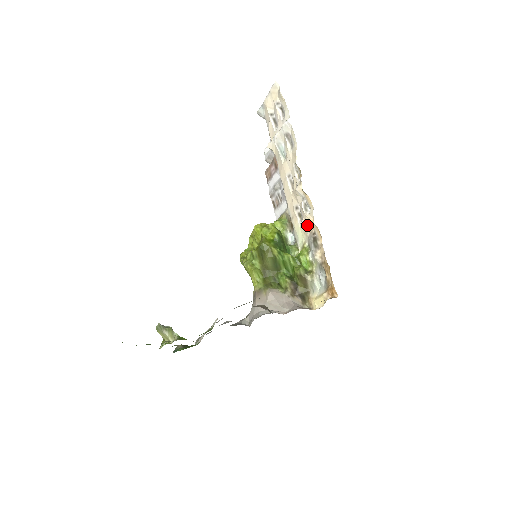
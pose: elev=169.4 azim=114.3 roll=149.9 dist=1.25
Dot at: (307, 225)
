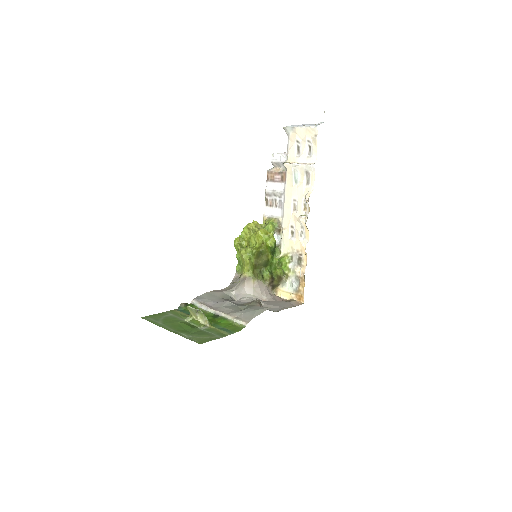
Dot at: (297, 245)
